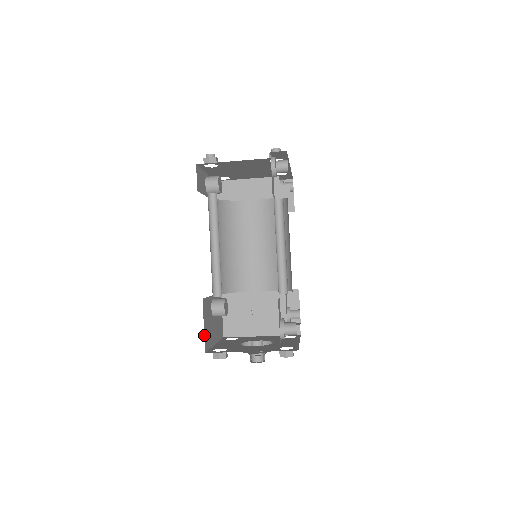
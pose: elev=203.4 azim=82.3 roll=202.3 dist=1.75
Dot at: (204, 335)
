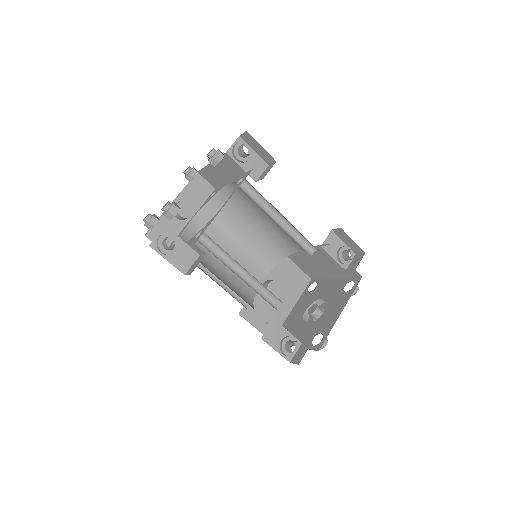
Dot at: (261, 332)
